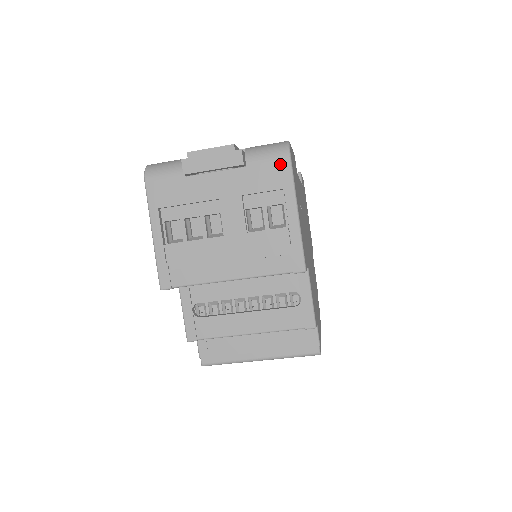
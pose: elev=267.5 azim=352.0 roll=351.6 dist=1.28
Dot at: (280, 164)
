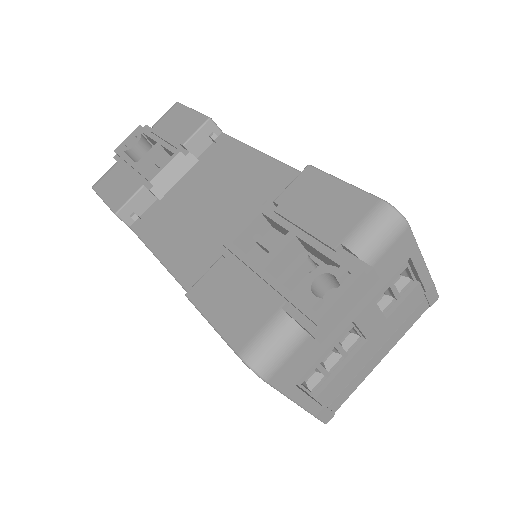
Dot at: (402, 240)
